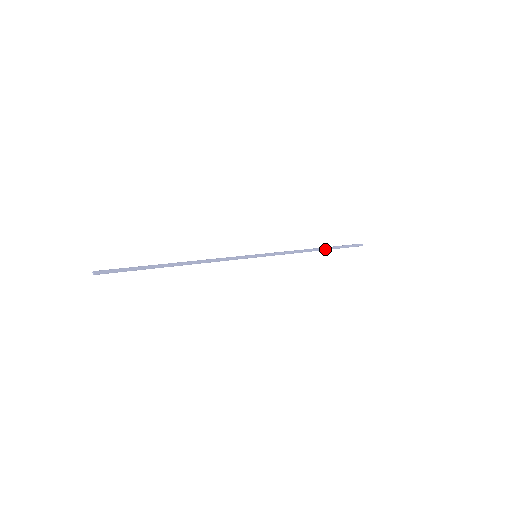
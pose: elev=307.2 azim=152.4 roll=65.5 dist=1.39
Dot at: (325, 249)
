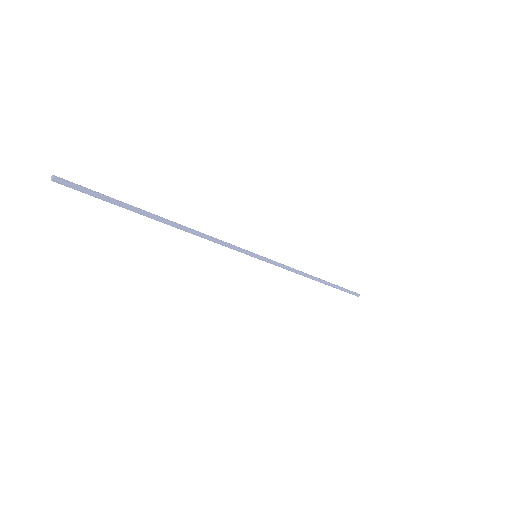
Dot at: (325, 282)
